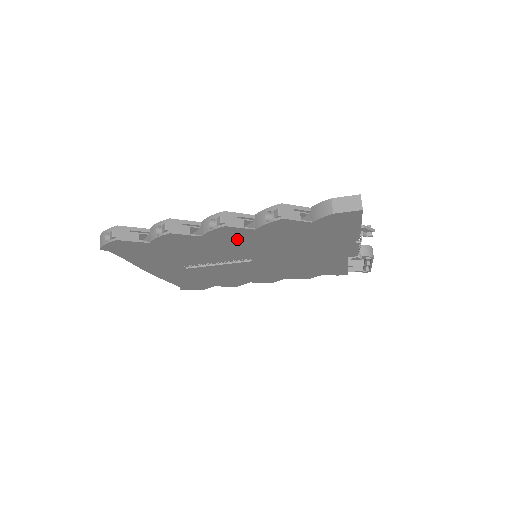
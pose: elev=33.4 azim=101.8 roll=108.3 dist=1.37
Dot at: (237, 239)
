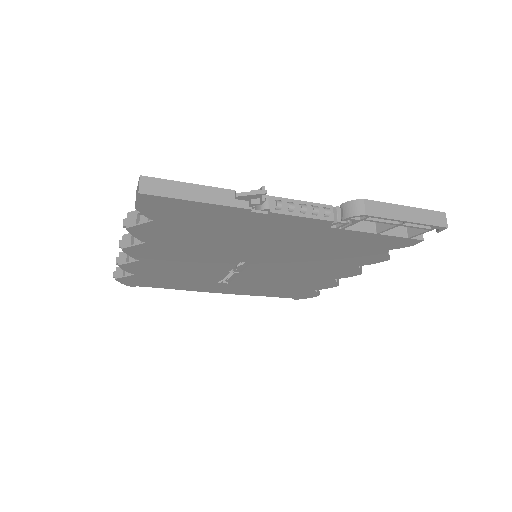
Dot at: (166, 253)
